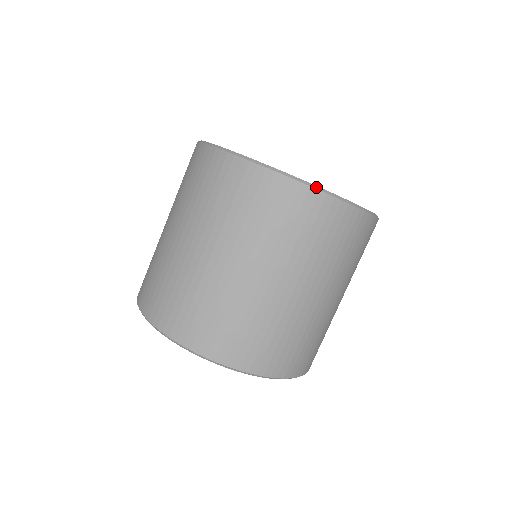
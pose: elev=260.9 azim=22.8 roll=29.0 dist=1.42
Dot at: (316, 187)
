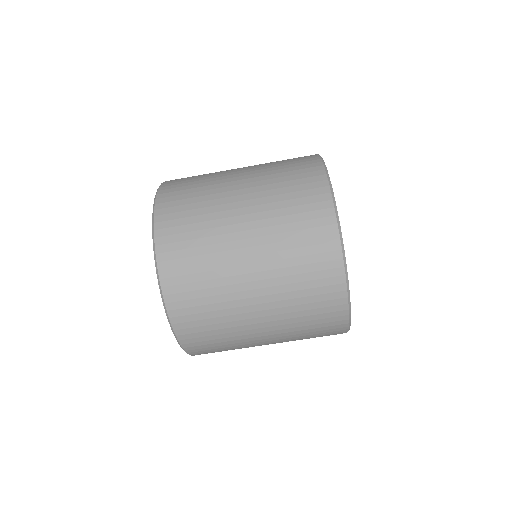
Dot at: occluded
